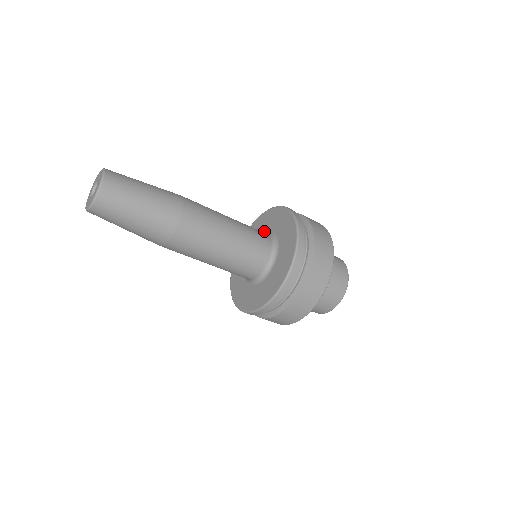
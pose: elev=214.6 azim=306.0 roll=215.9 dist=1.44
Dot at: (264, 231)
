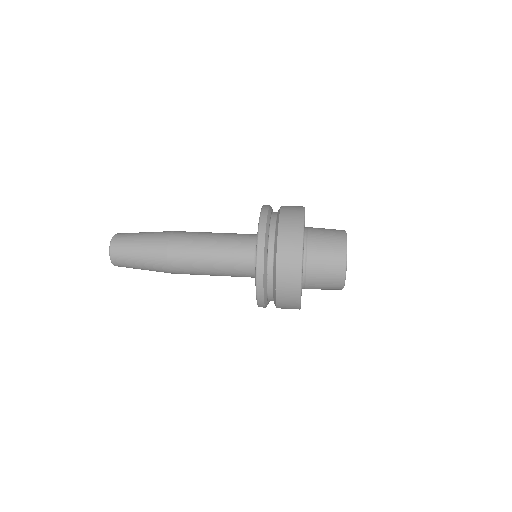
Dot at: occluded
